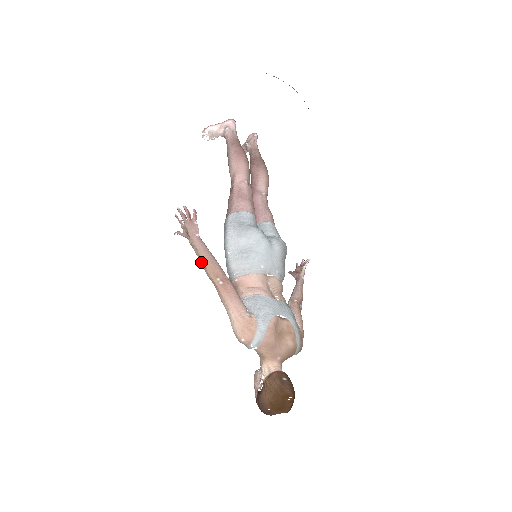
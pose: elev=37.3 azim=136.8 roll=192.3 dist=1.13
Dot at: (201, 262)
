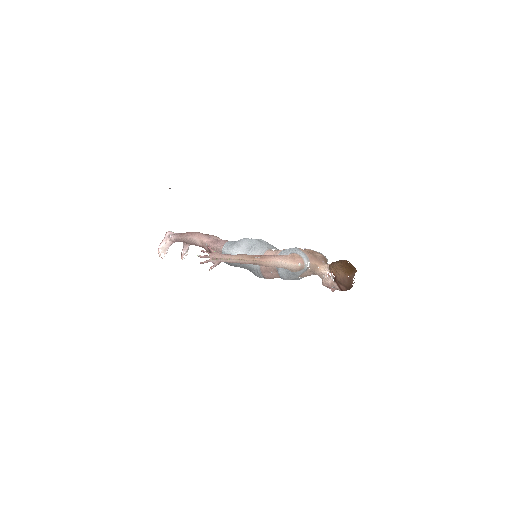
Dot at: (239, 261)
